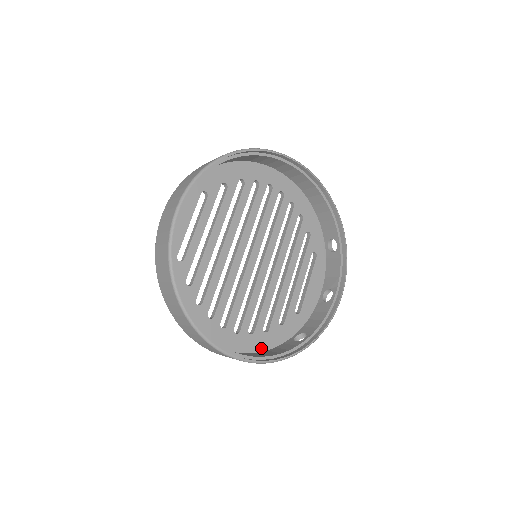
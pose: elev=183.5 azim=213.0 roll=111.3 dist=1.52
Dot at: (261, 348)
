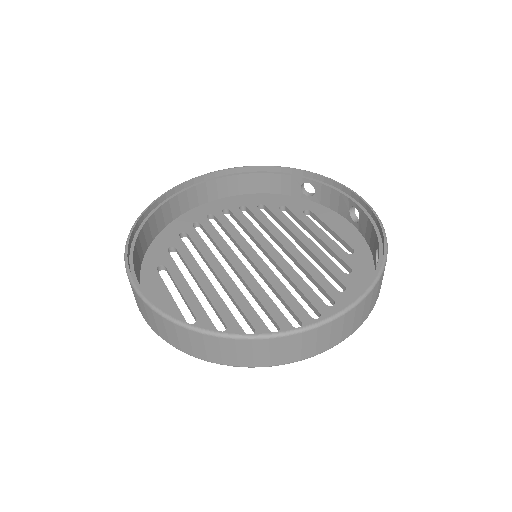
Dot at: occluded
